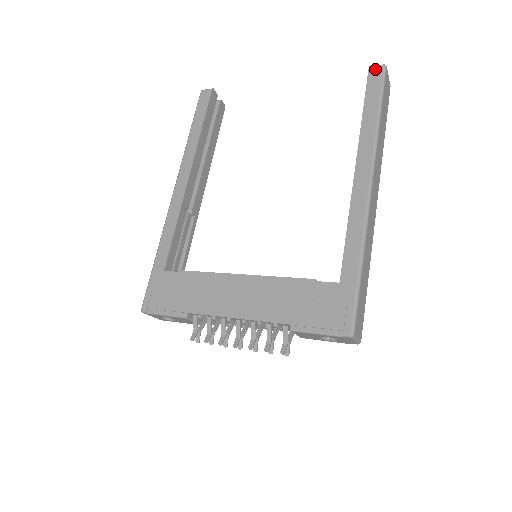
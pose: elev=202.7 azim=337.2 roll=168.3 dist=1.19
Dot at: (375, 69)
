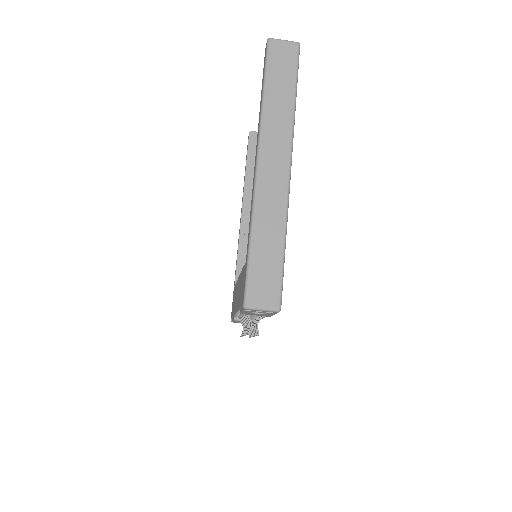
Dot at: (265, 49)
